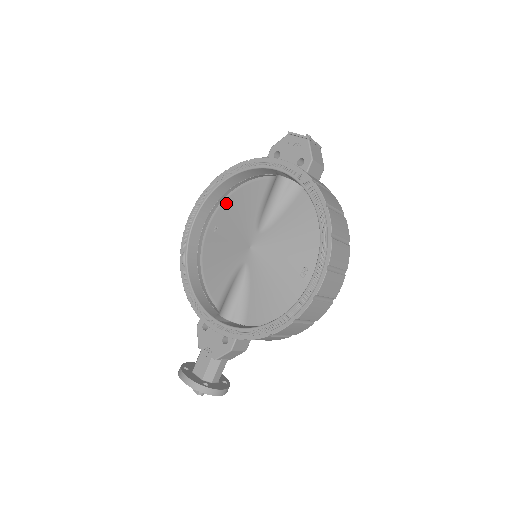
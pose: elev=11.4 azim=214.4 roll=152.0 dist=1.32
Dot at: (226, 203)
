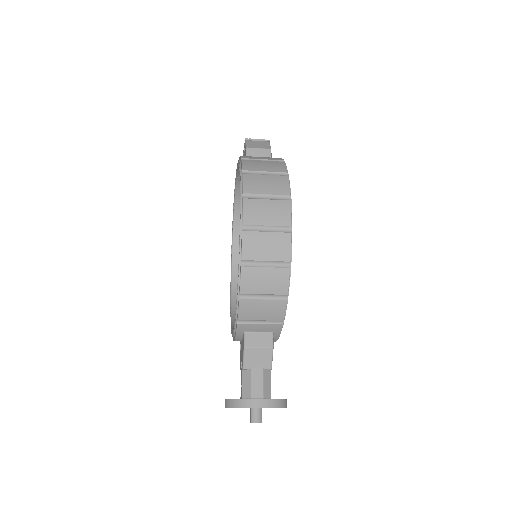
Dot at: occluded
